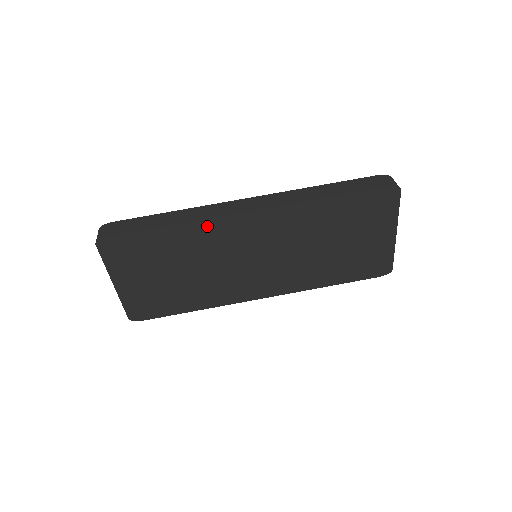
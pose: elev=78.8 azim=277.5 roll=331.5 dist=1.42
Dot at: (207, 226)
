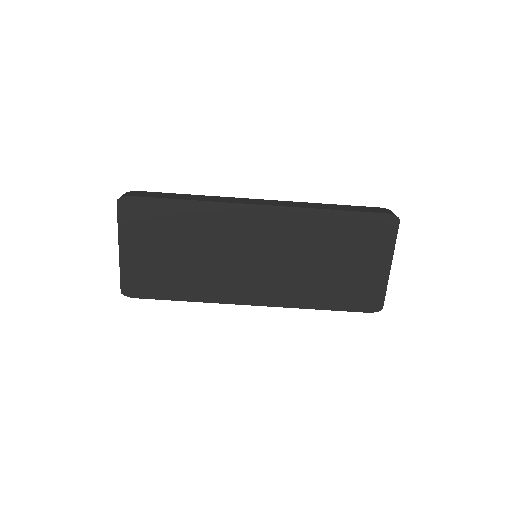
Dot at: (219, 210)
